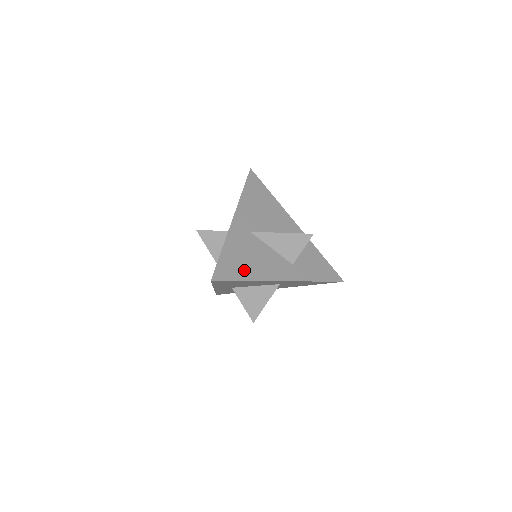
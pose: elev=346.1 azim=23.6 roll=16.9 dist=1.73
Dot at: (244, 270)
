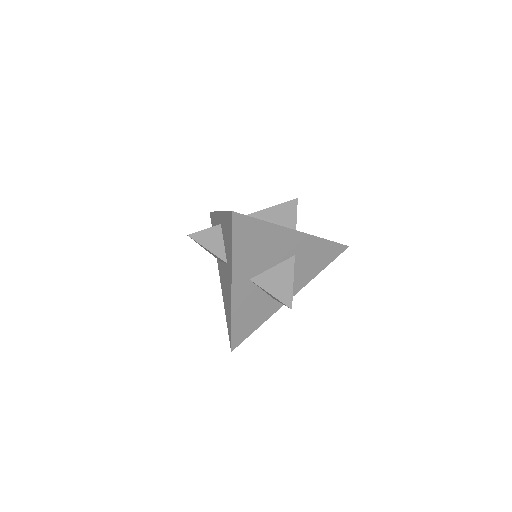
Dot at: occluded
